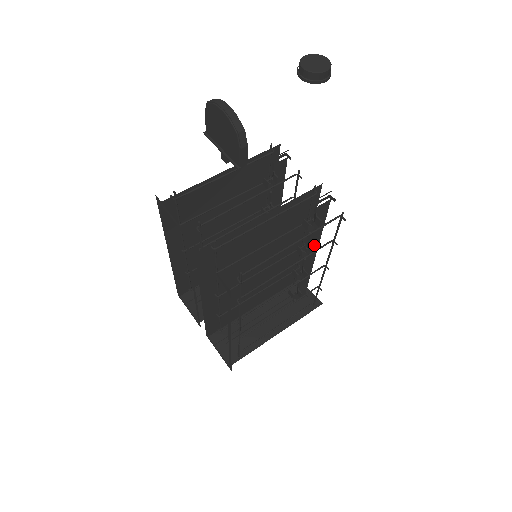
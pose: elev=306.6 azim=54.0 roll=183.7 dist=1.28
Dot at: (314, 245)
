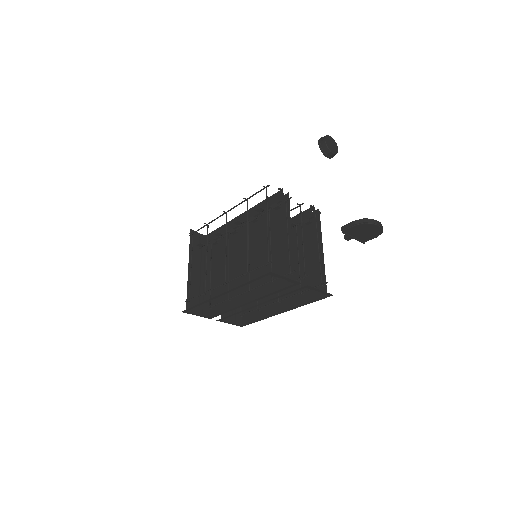
Dot at: occluded
